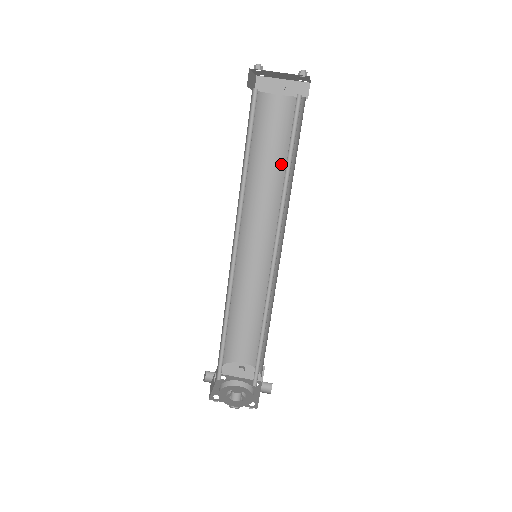
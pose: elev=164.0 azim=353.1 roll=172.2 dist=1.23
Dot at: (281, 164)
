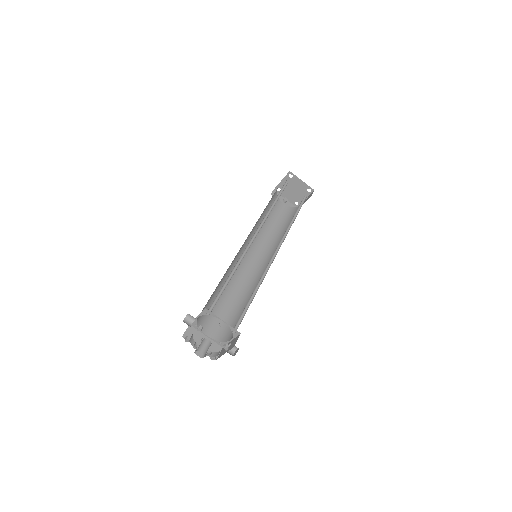
Dot at: (276, 229)
